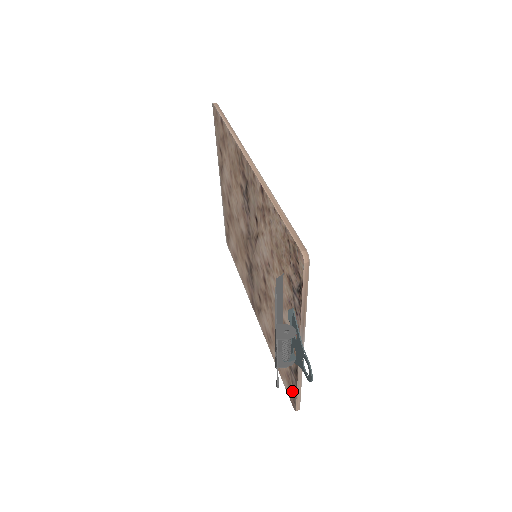
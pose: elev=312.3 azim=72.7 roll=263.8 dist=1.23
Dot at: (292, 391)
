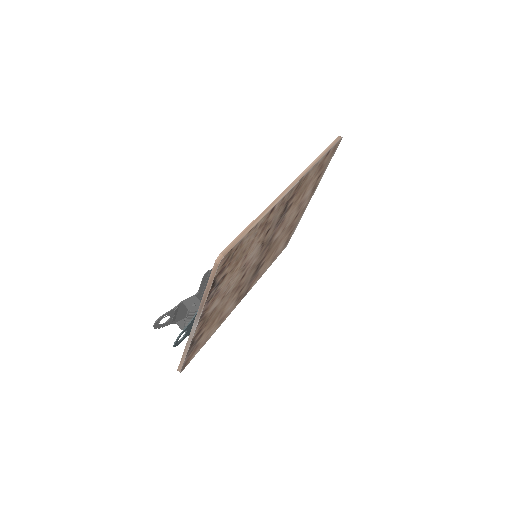
Dot at: occluded
